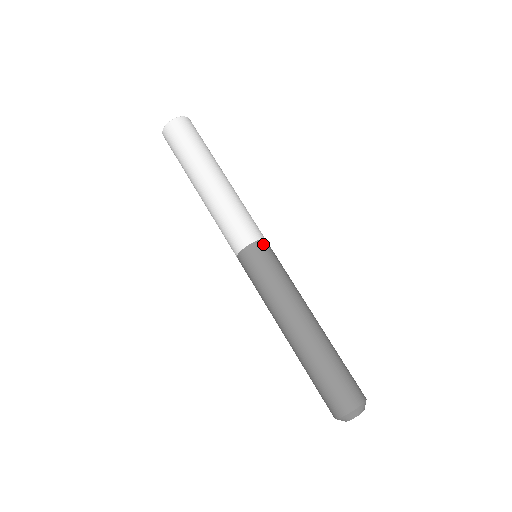
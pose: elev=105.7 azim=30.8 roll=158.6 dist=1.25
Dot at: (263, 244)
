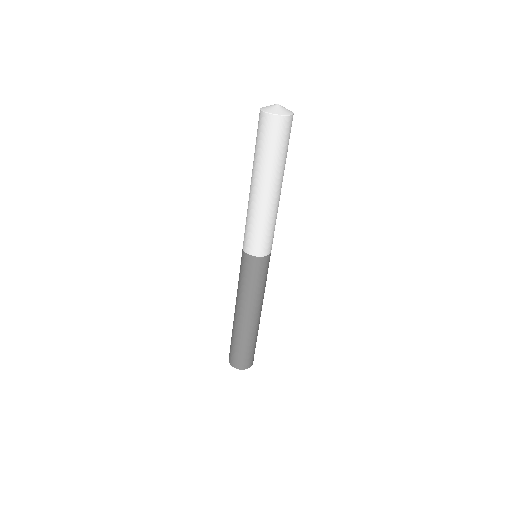
Dot at: (261, 261)
